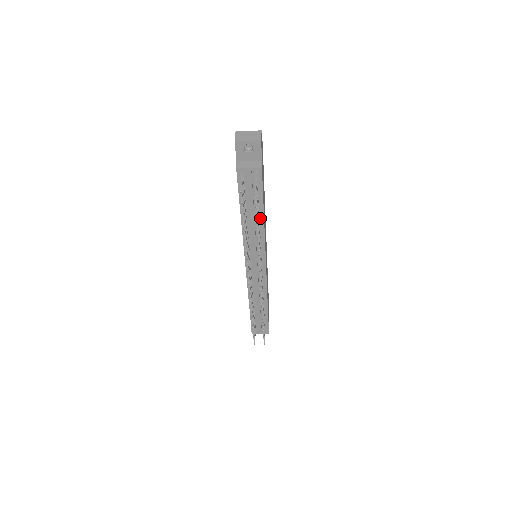
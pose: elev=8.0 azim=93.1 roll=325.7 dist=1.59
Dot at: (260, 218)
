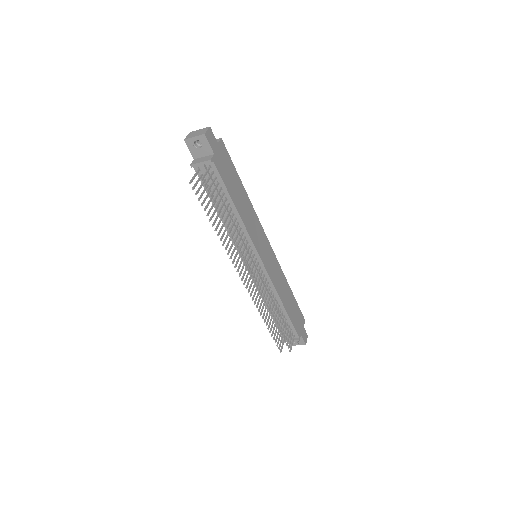
Dot at: (234, 212)
